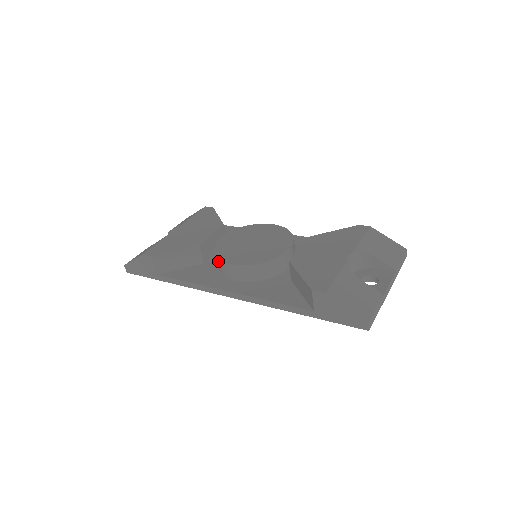
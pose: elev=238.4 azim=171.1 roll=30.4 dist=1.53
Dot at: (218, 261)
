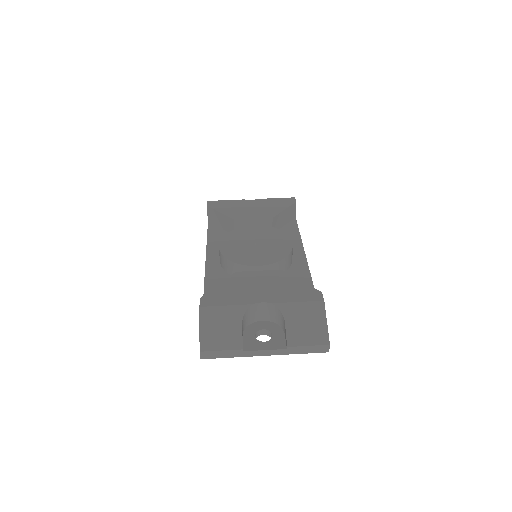
Dot at: occluded
